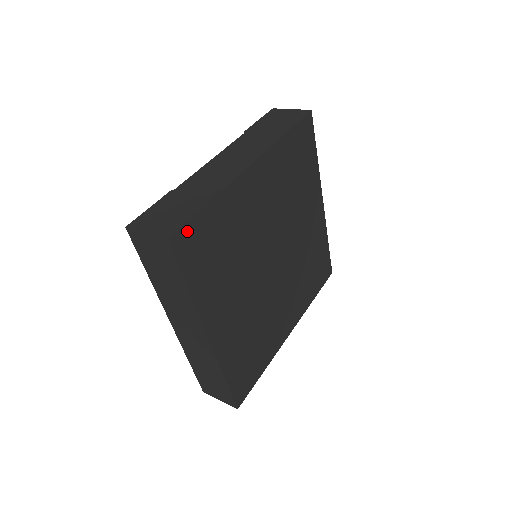
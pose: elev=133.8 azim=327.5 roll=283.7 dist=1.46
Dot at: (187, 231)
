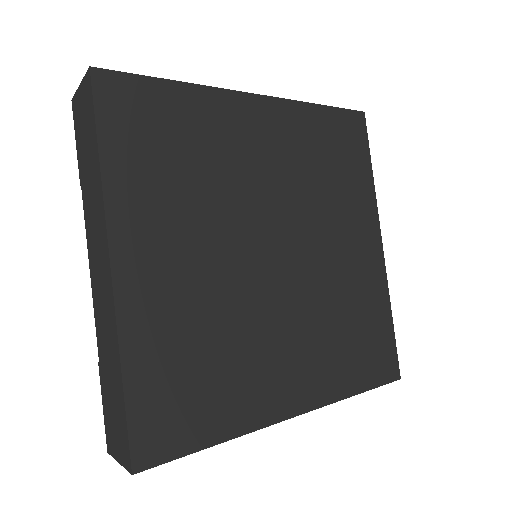
Dot at: (140, 435)
